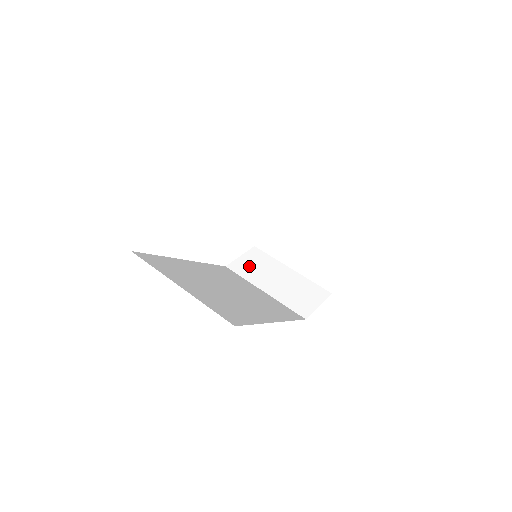
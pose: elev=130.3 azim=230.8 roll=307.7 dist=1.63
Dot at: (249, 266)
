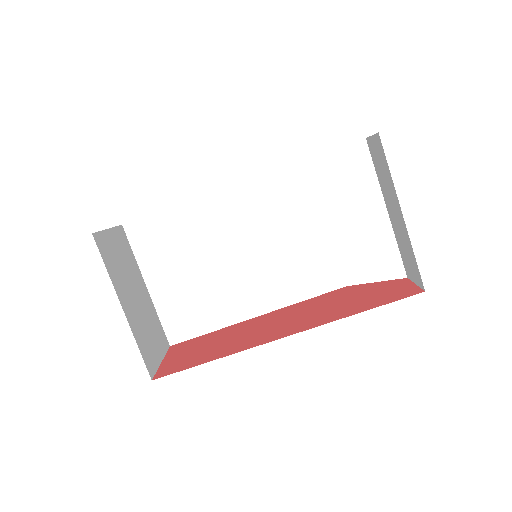
Dot at: (334, 175)
